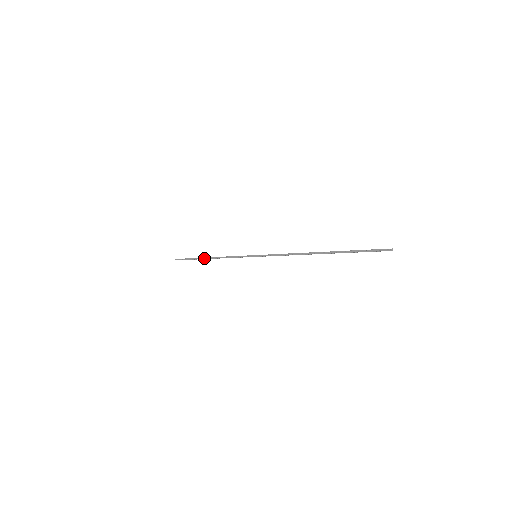
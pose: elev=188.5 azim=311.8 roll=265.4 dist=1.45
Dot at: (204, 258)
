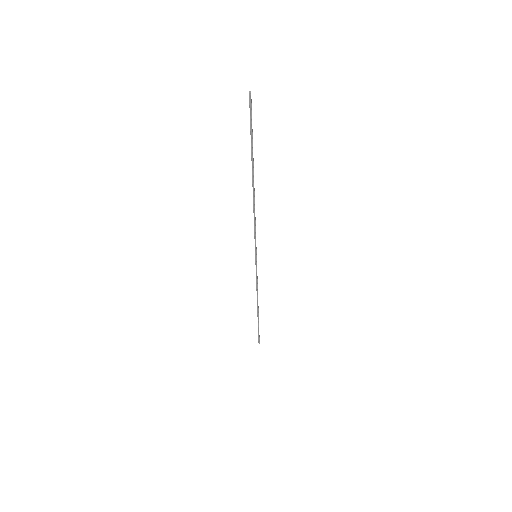
Dot at: (257, 312)
